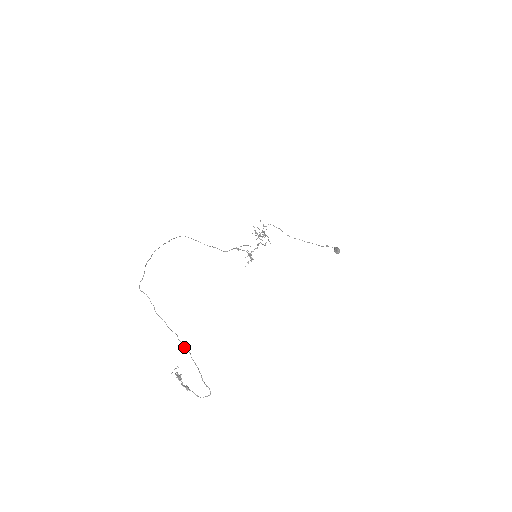
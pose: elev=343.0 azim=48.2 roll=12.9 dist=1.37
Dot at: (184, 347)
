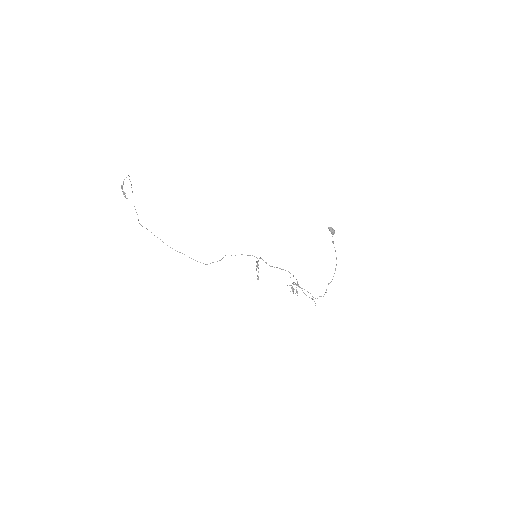
Dot at: occluded
